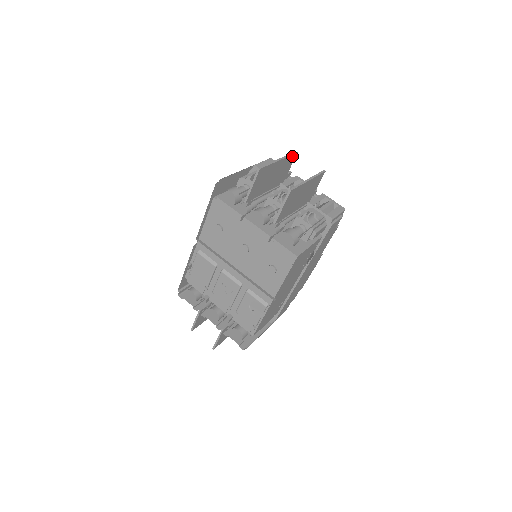
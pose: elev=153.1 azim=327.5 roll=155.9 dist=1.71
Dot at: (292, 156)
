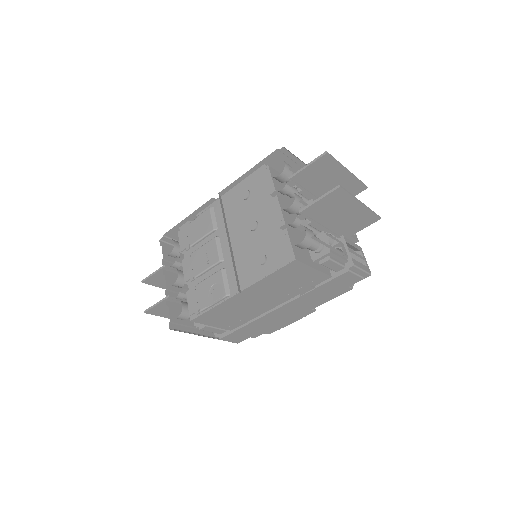
Dot at: (361, 185)
